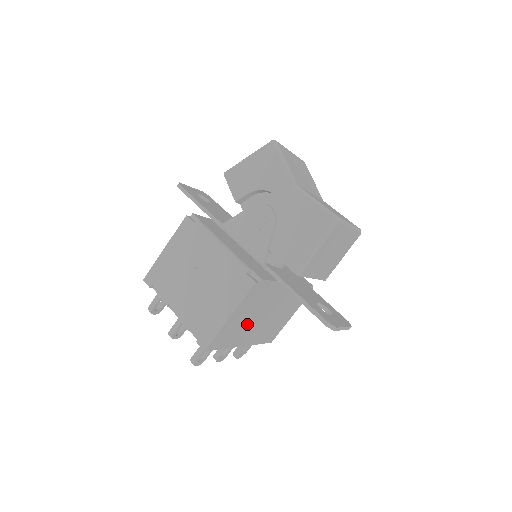
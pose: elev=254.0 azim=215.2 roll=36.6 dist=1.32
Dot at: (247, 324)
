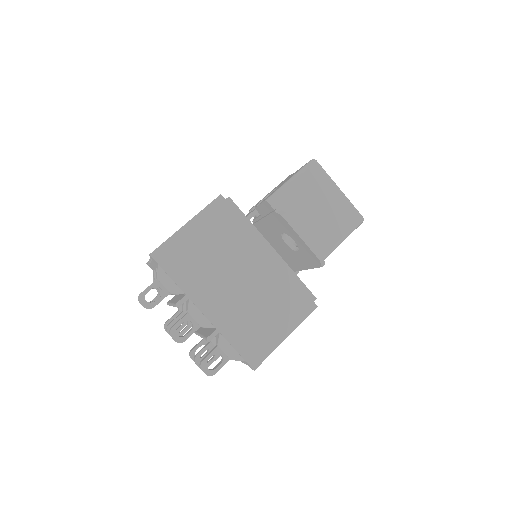
Dot at: (211, 267)
